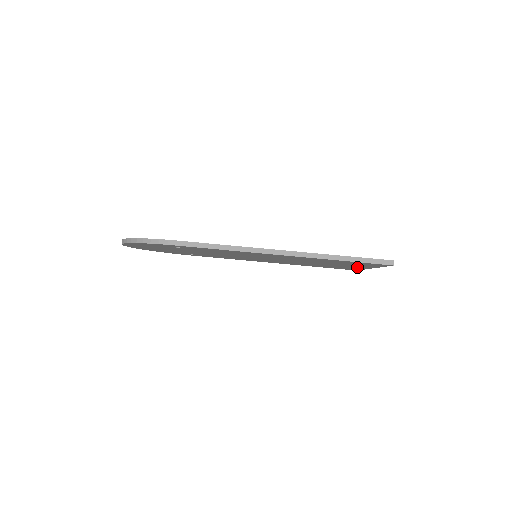
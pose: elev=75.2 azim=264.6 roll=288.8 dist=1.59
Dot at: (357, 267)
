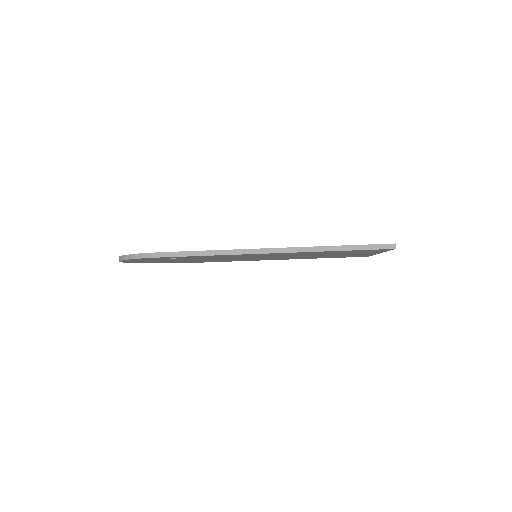
Dot at: (364, 254)
